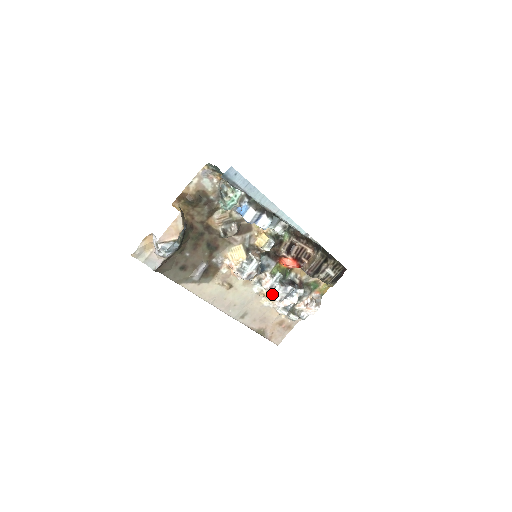
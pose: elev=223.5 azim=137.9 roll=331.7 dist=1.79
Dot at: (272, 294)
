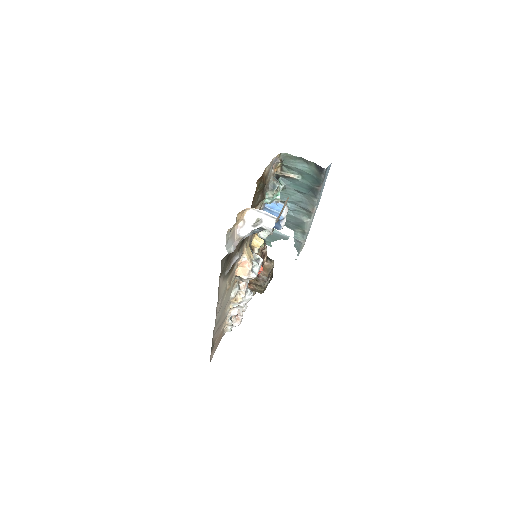
Dot at: (244, 299)
